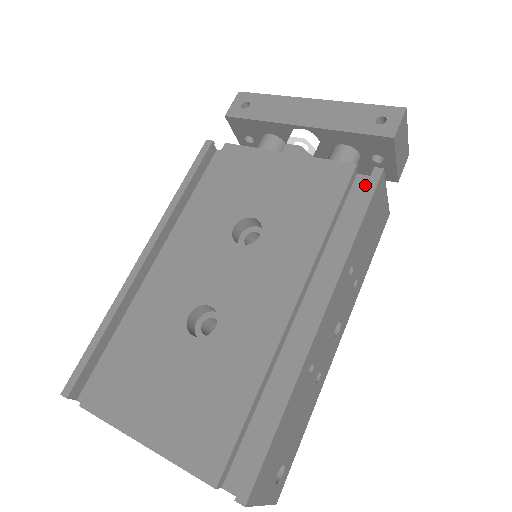
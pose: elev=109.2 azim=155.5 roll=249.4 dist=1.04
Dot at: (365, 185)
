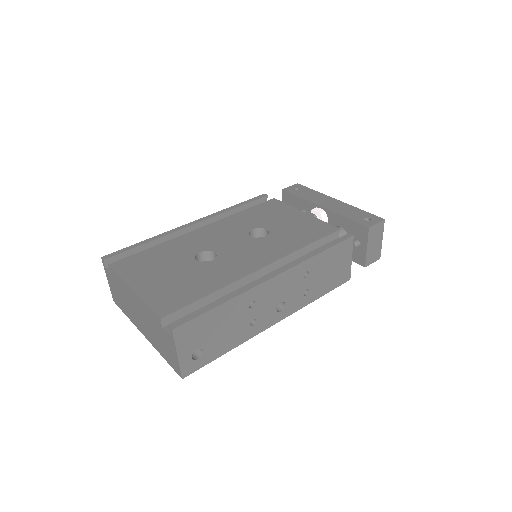
Dot at: occluded
